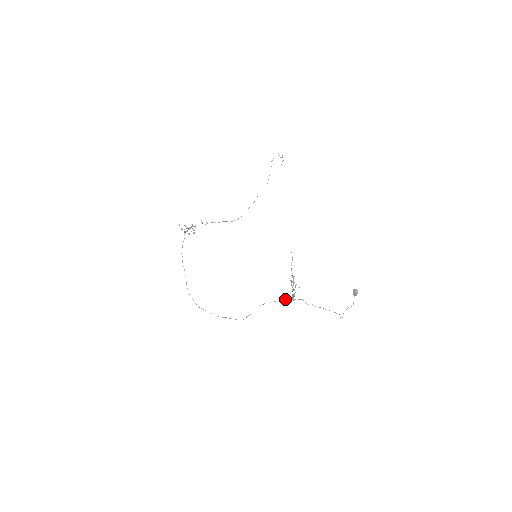
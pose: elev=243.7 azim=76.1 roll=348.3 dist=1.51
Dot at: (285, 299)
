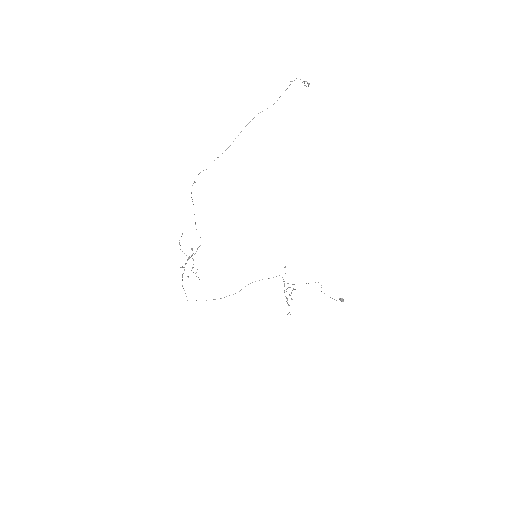
Dot at: (276, 276)
